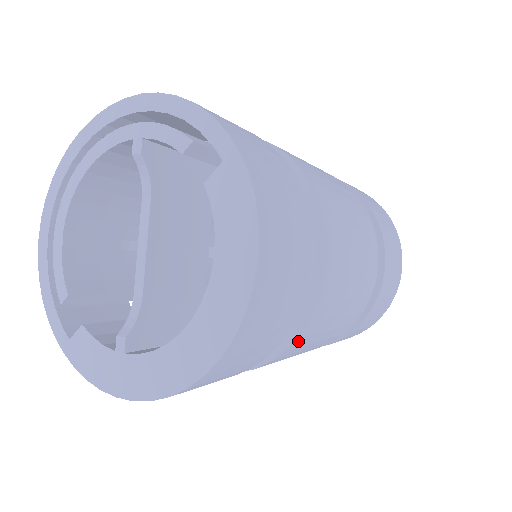
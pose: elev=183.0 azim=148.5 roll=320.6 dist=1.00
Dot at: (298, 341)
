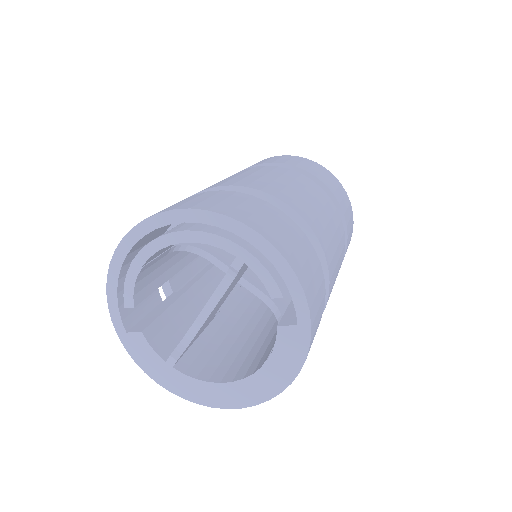
Dot at: occluded
